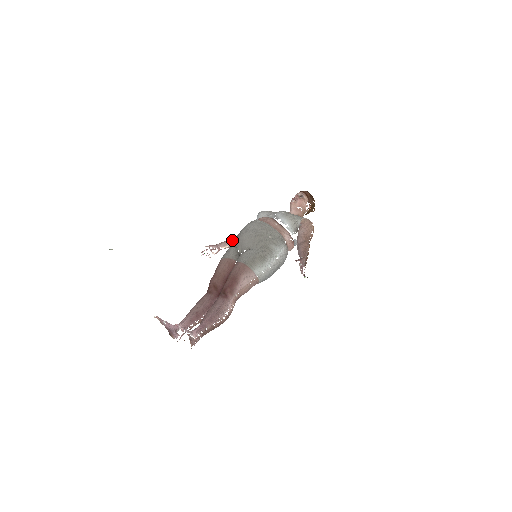
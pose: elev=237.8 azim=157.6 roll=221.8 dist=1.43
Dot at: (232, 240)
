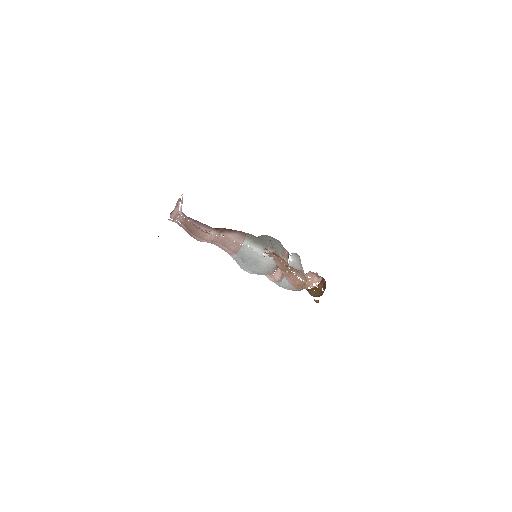
Dot at: occluded
